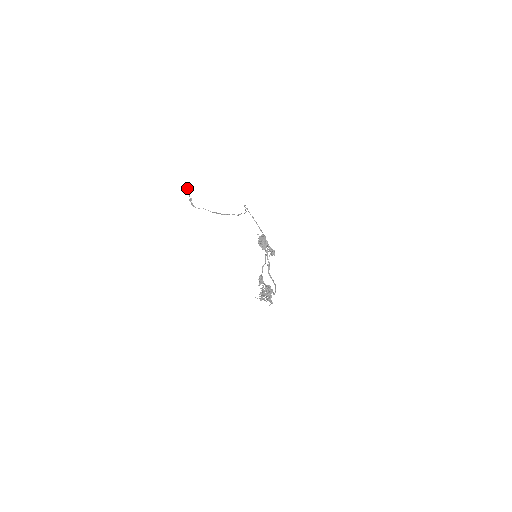
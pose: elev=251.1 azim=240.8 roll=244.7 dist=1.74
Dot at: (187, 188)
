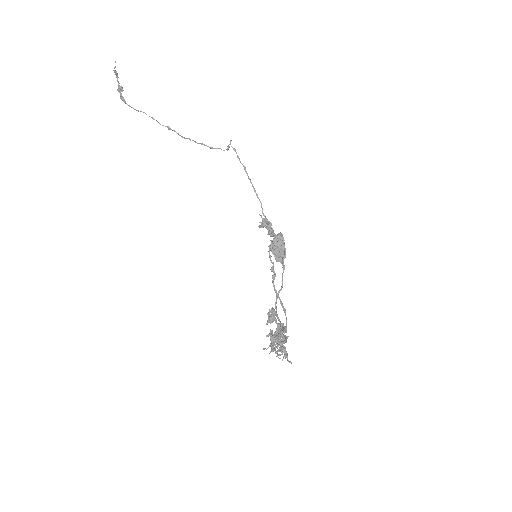
Dot at: (114, 67)
